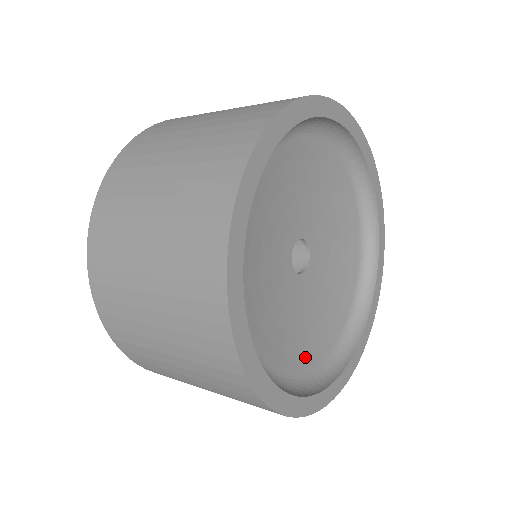
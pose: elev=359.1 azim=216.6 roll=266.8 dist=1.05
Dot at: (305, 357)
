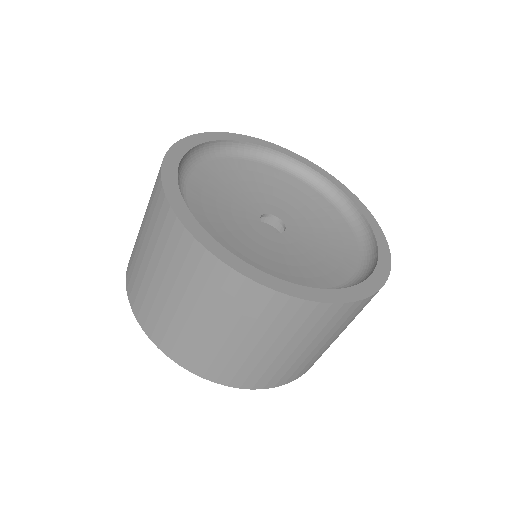
Dot at: (315, 281)
